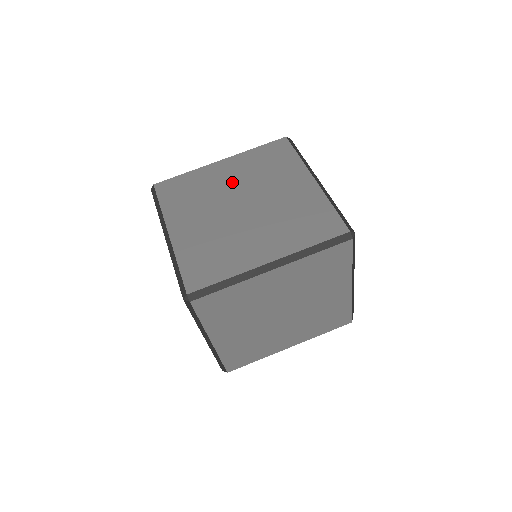
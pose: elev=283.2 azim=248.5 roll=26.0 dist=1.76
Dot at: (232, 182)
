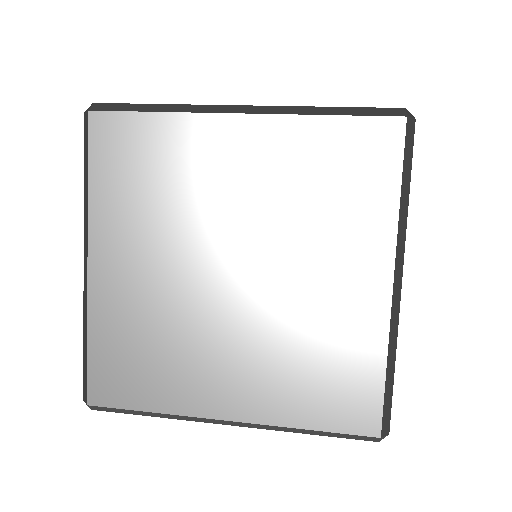
Dot at: occluded
